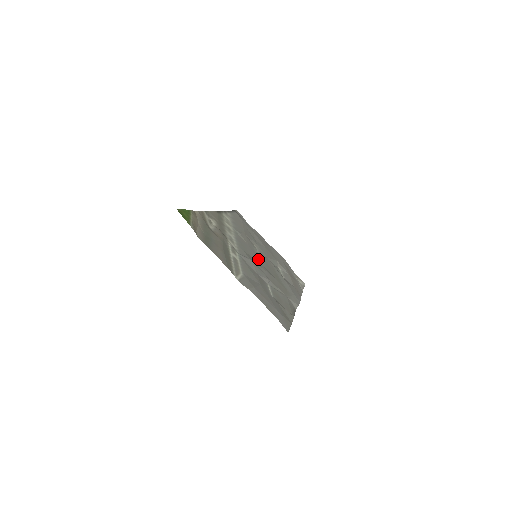
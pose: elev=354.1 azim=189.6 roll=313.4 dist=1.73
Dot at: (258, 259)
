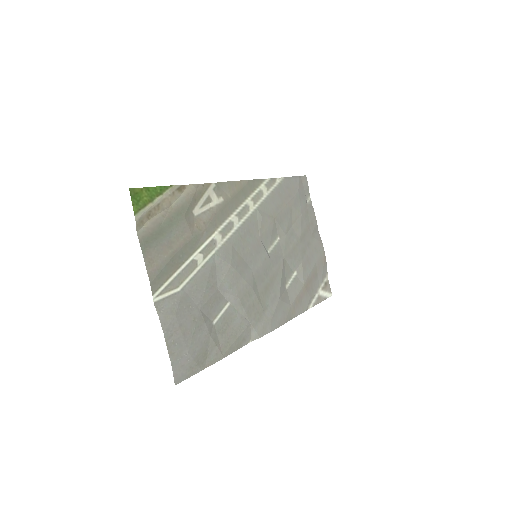
Dot at: (254, 261)
